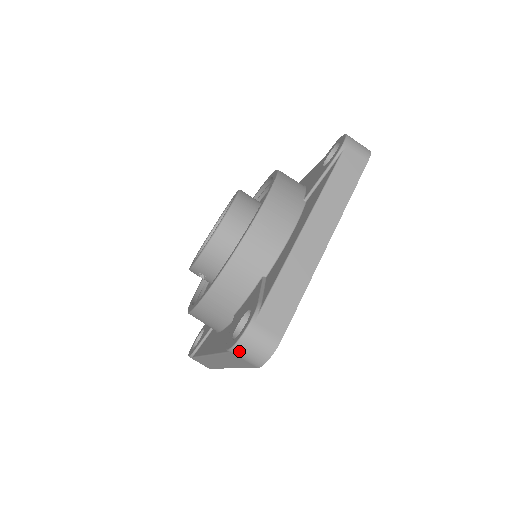
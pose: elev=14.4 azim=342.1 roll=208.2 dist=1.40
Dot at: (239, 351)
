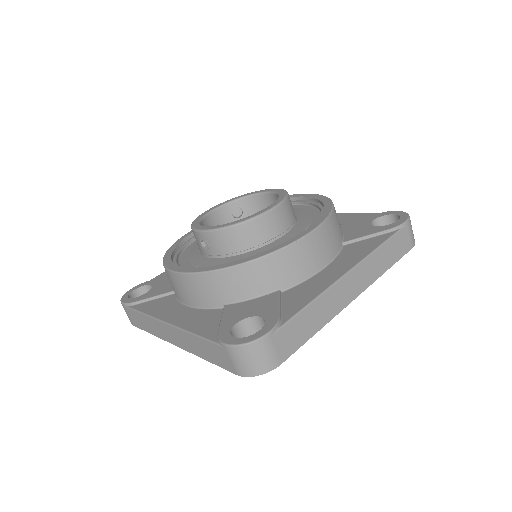
Dot at: (237, 352)
